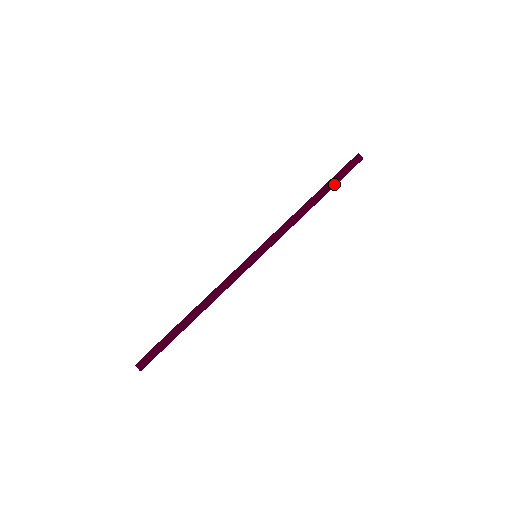
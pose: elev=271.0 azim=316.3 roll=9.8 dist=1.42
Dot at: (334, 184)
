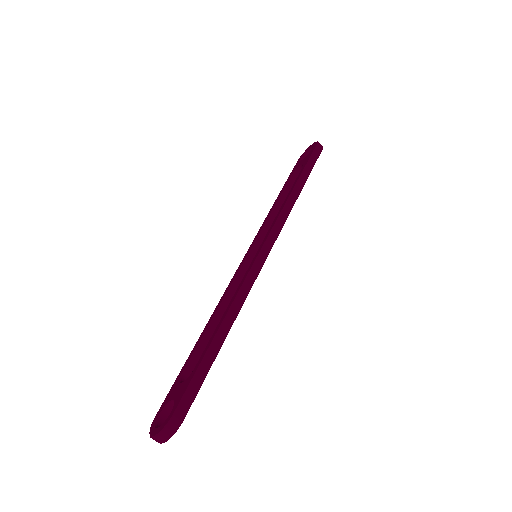
Dot at: (310, 170)
